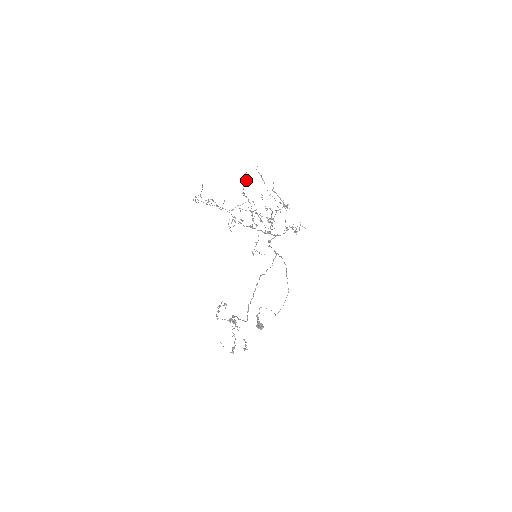
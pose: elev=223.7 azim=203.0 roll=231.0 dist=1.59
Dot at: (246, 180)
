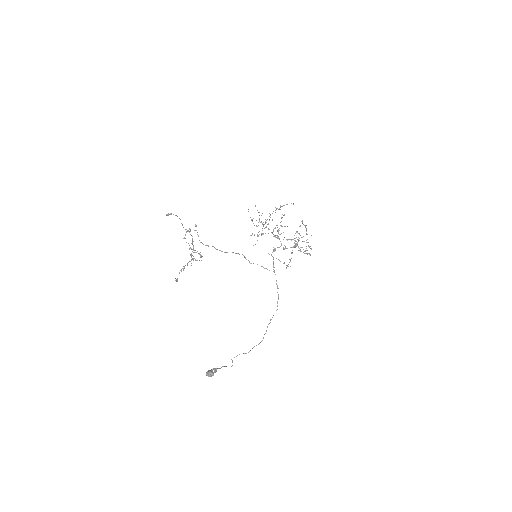
Dot at: occluded
